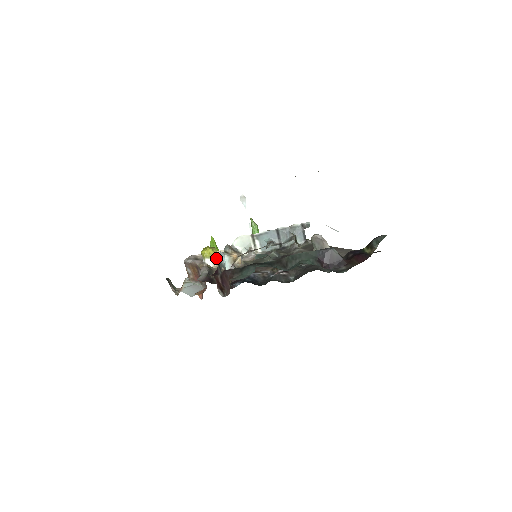
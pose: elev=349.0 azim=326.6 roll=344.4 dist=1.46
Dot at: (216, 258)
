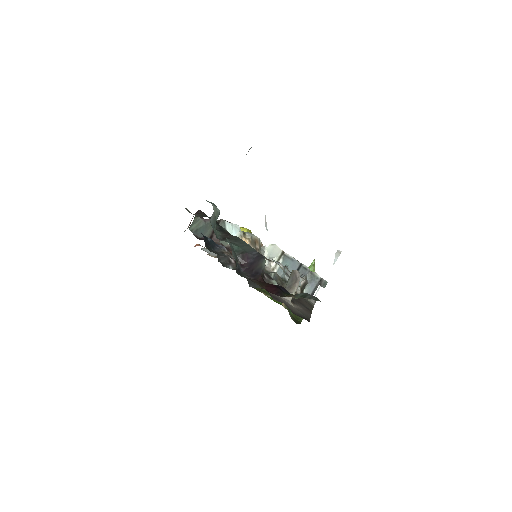
Dot at: occluded
